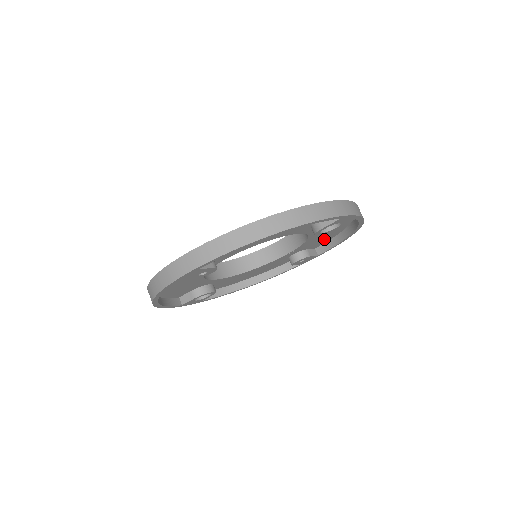
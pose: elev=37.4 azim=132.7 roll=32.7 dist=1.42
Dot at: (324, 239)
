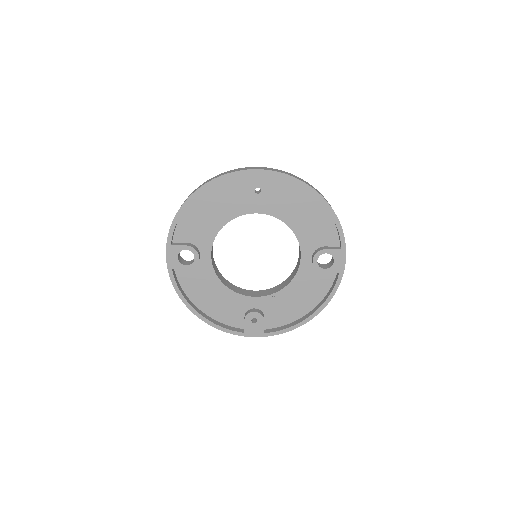
Dot at: (284, 315)
